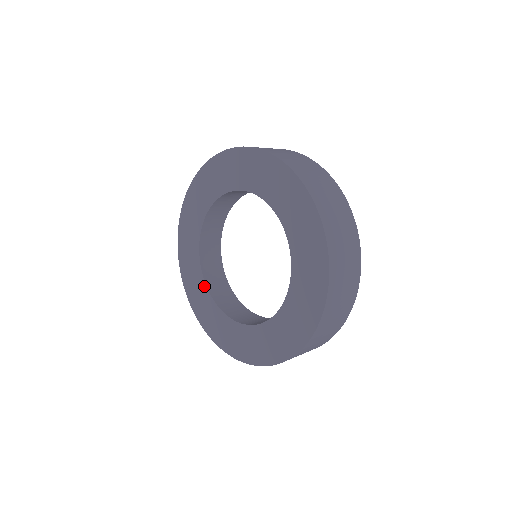
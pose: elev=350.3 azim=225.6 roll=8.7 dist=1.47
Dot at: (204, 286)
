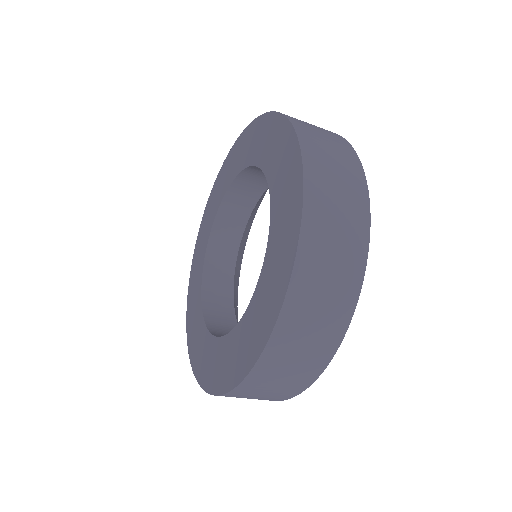
Dot at: (202, 320)
